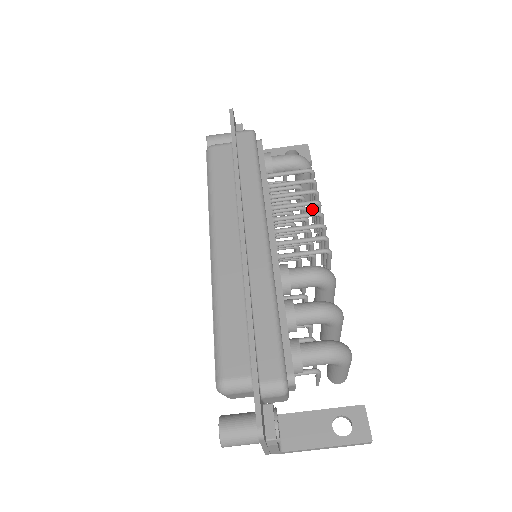
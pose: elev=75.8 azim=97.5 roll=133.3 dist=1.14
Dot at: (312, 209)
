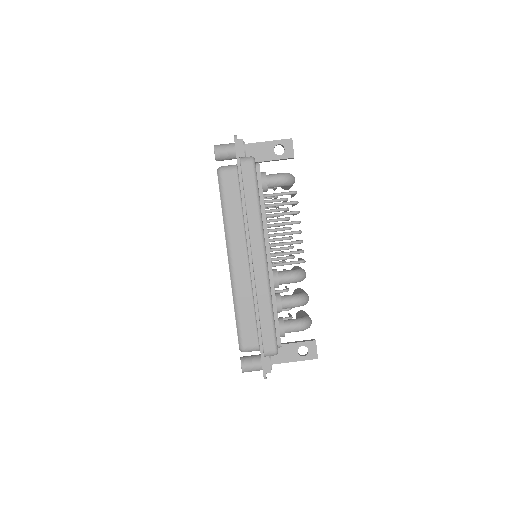
Dot at: (293, 205)
